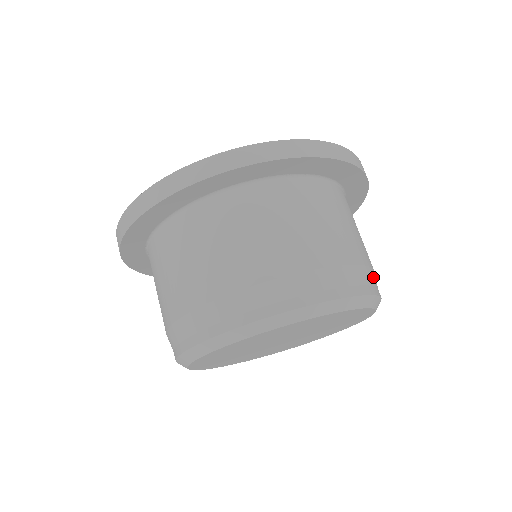
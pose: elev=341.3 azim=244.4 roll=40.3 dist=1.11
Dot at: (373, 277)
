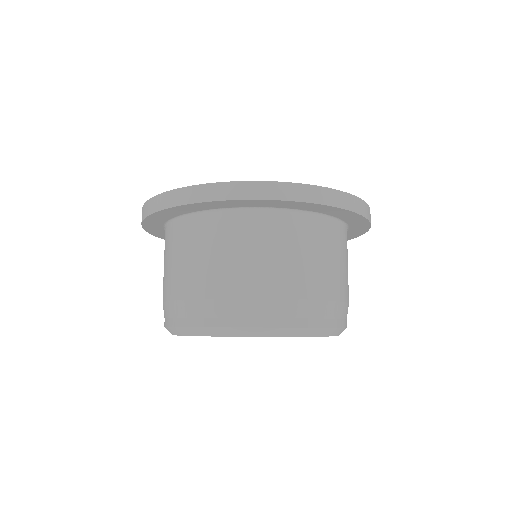
Dot at: (340, 310)
